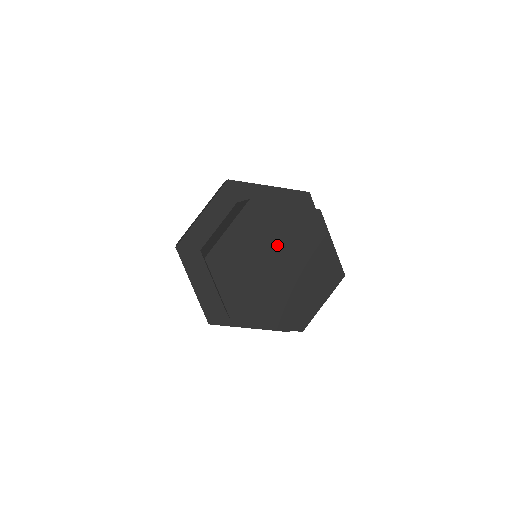
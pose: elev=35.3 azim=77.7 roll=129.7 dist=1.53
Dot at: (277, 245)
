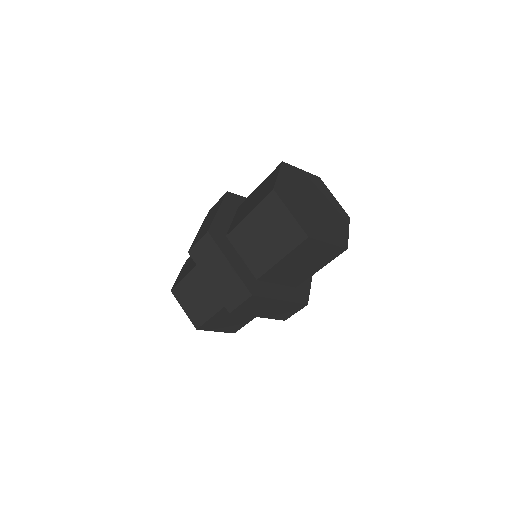
Dot at: (308, 191)
